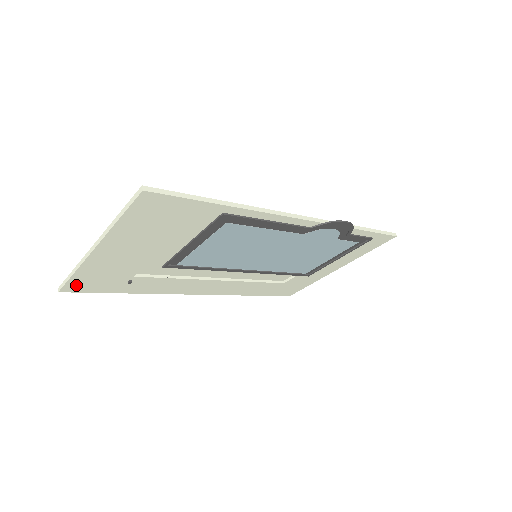
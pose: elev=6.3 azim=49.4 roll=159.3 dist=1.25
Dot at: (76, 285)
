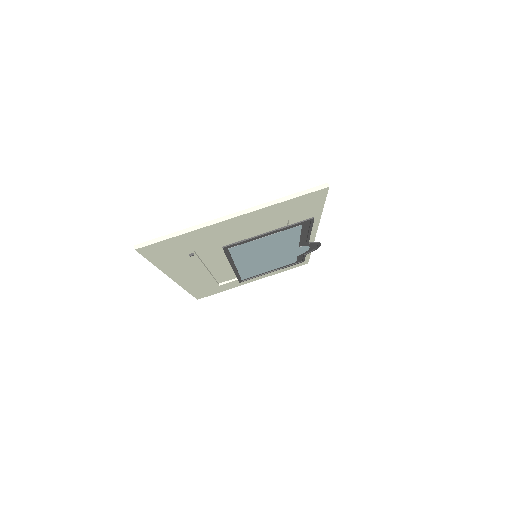
Dot at: (157, 246)
